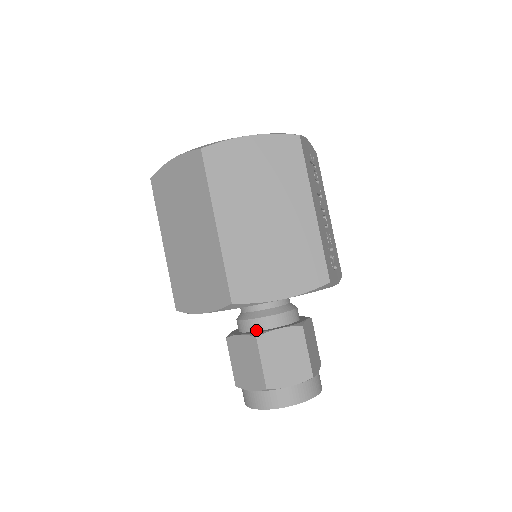
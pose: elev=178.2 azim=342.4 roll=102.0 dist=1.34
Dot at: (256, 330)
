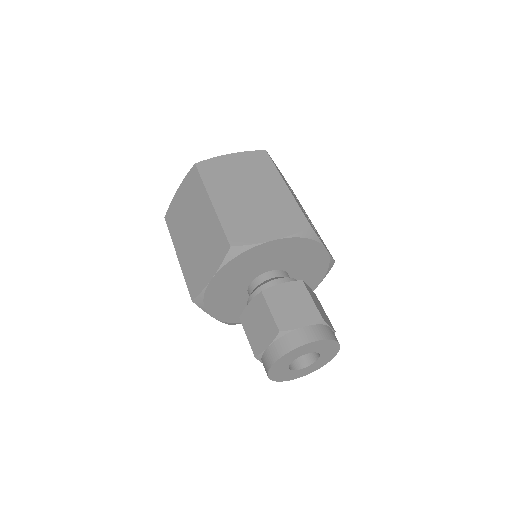
Dot at: occluded
